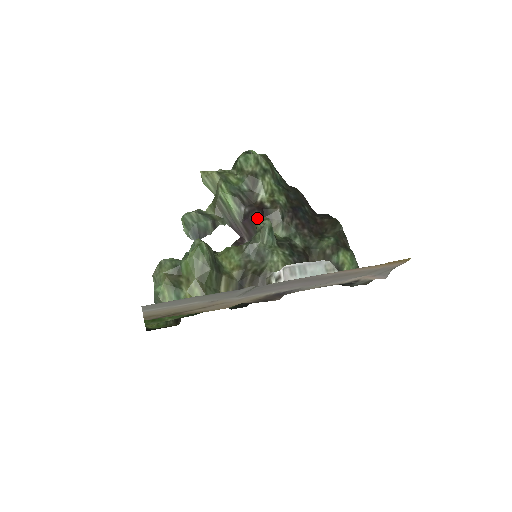
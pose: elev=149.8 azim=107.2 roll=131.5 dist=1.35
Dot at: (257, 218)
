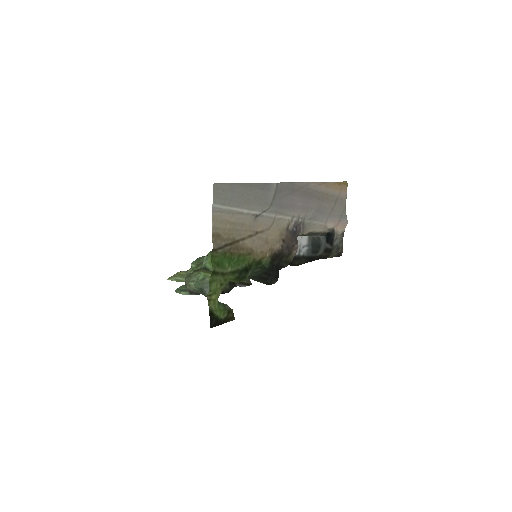
Dot at: occluded
